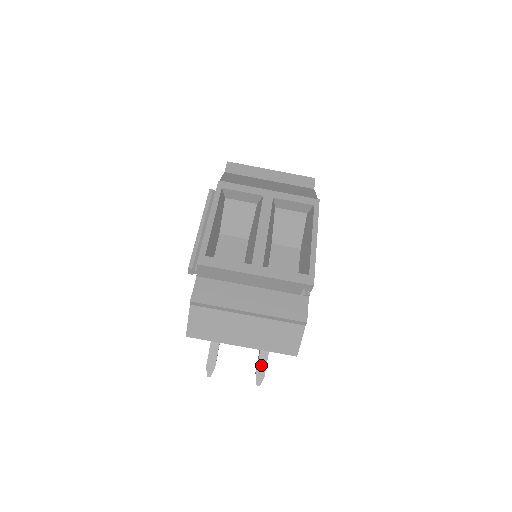
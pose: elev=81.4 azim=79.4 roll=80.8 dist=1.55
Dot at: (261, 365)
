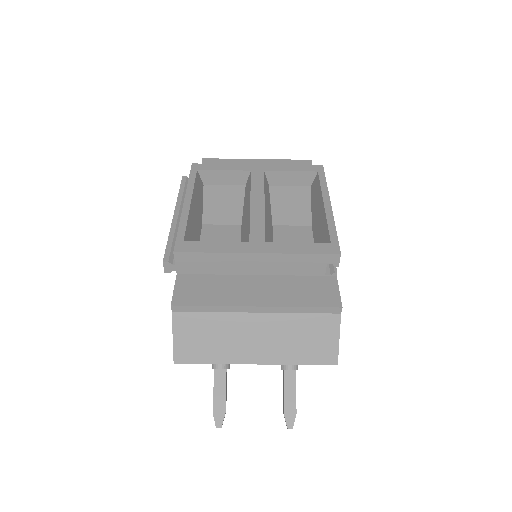
Dot at: (289, 398)
